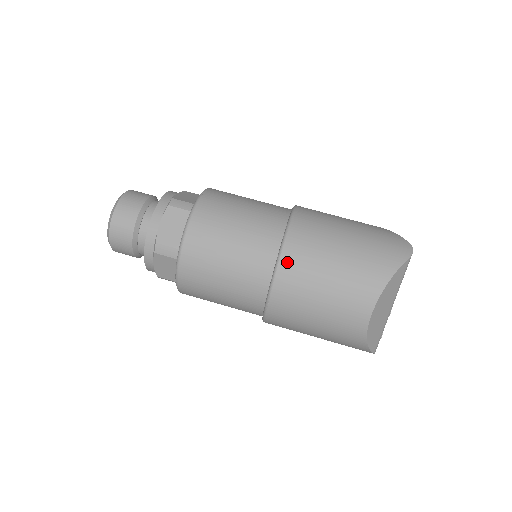
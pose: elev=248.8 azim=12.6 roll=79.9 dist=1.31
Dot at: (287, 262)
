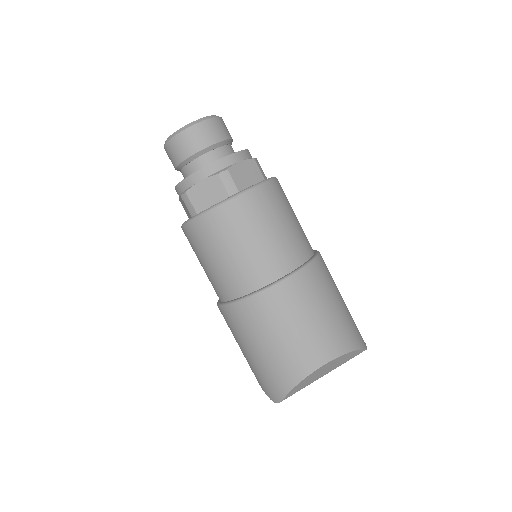
Dot at: (307, 275)
